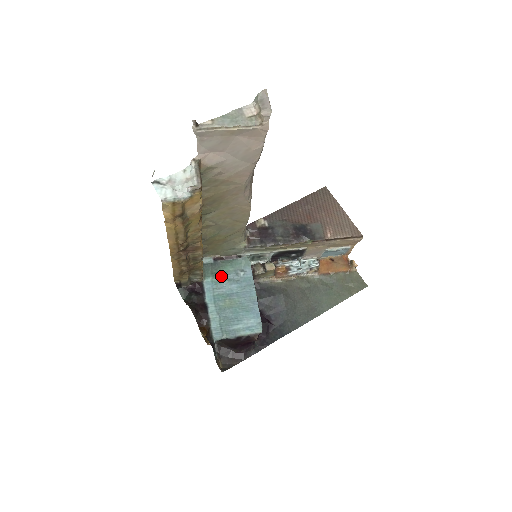
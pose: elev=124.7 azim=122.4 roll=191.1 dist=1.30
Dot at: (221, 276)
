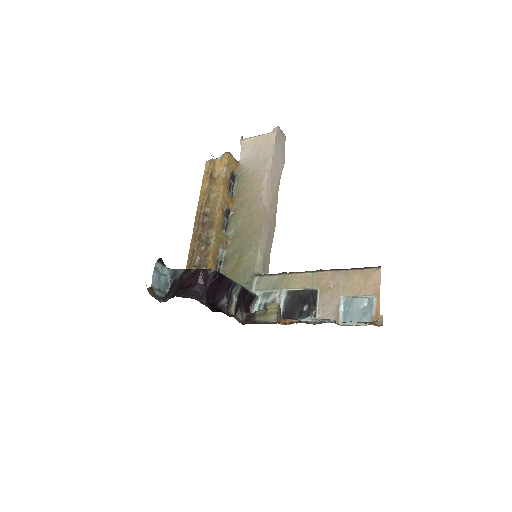
Dot at: occluded
